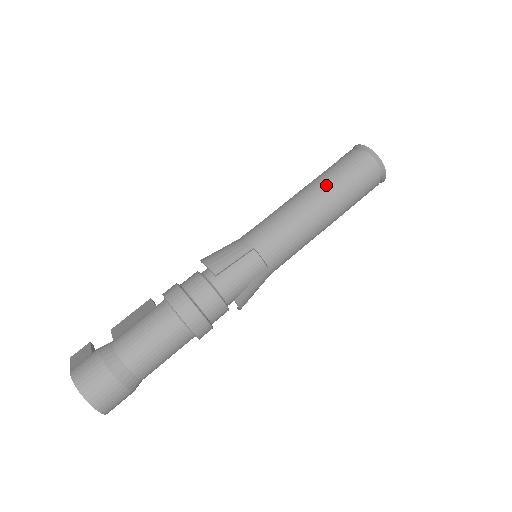
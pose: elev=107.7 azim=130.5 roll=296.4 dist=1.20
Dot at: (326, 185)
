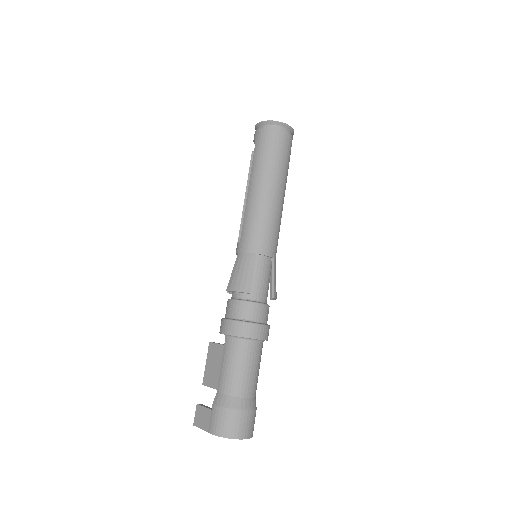
Dot at: (265, 171)
